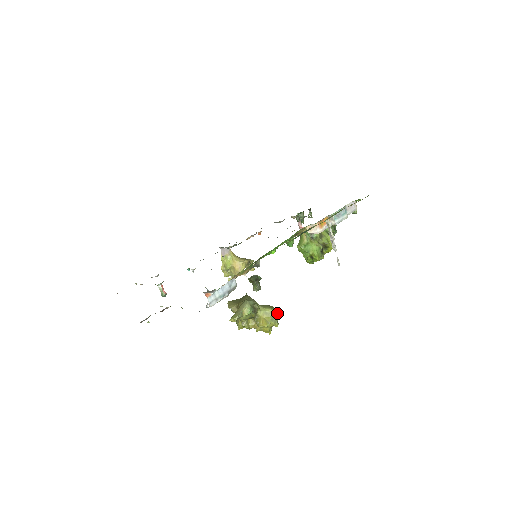
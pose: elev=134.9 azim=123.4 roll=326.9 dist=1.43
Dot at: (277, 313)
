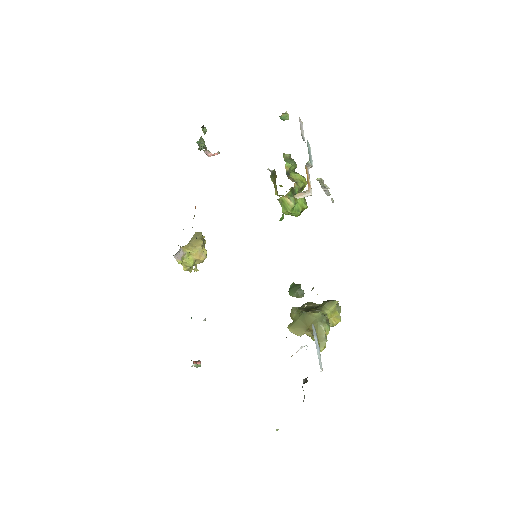
Dot at: occluded
